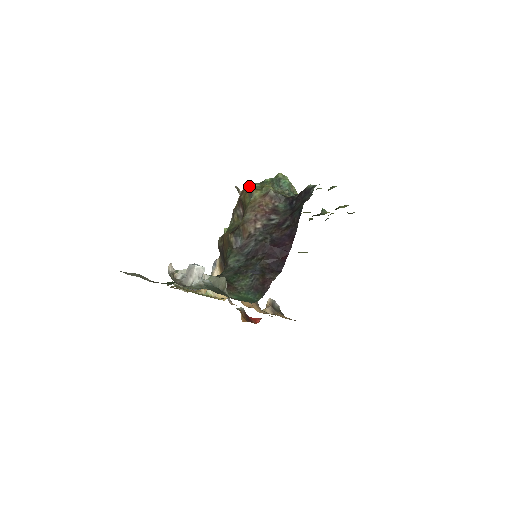
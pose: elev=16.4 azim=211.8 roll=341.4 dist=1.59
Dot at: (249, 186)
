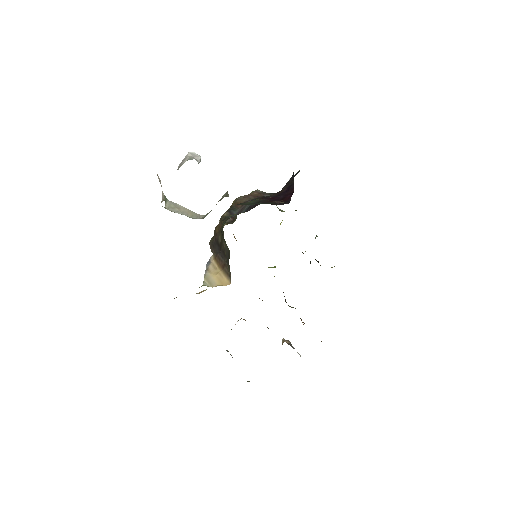
Dot at: occluded
